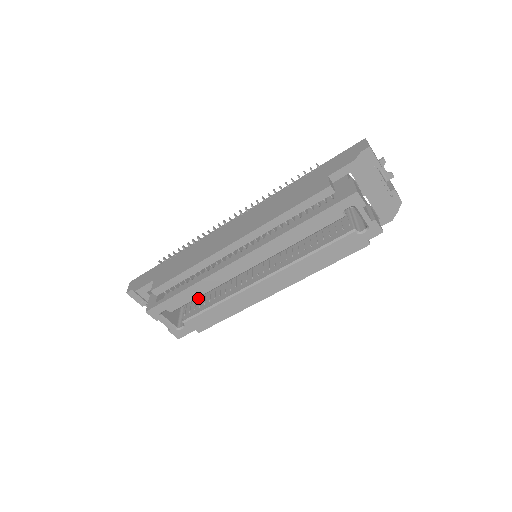
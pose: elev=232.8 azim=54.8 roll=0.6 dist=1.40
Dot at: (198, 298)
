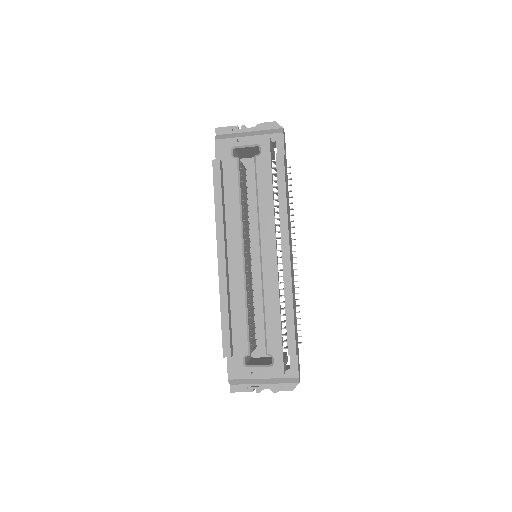
Dot at: occluded
